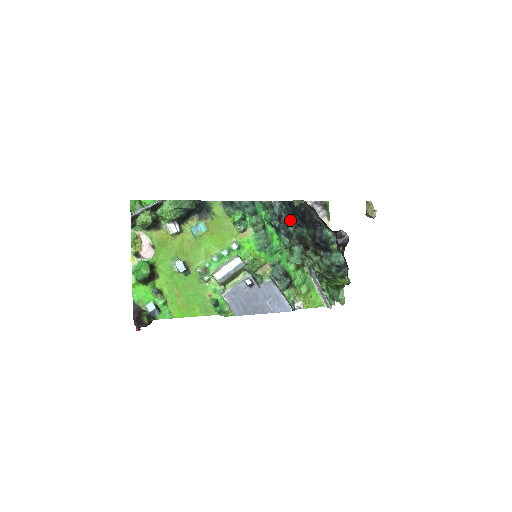
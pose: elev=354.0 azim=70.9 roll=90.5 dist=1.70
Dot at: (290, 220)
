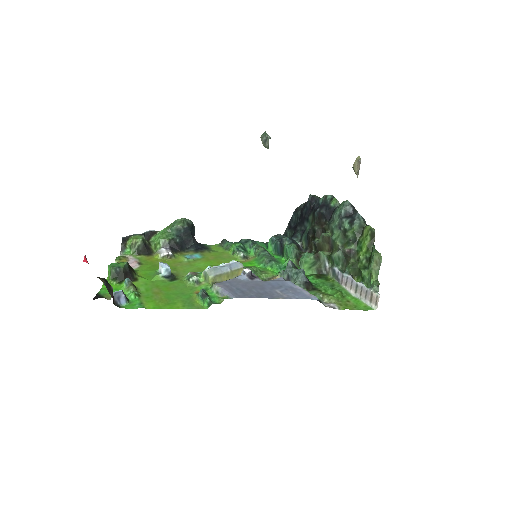
Dot at: (293, 236)
